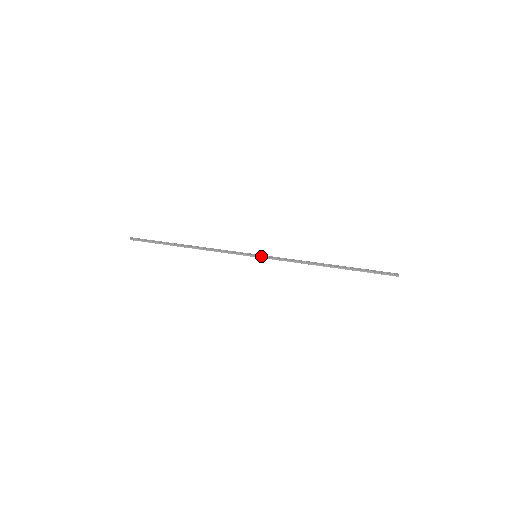
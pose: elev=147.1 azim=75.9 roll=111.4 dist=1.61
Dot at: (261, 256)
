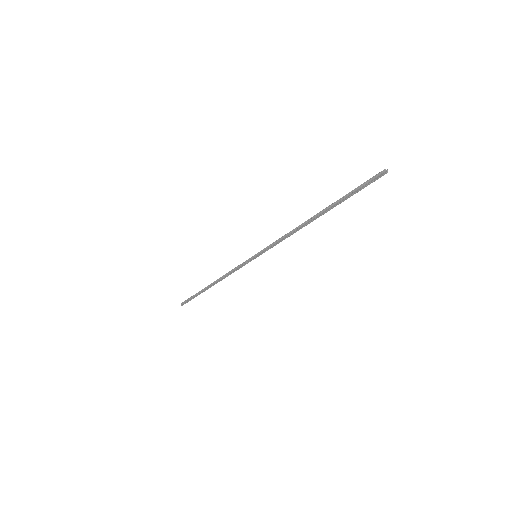
Dot at: (260, 253)
